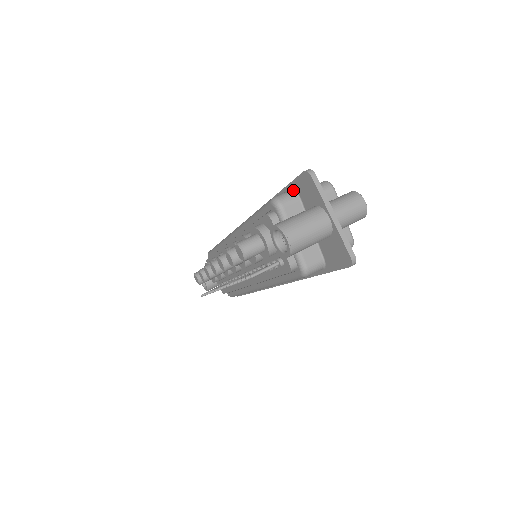
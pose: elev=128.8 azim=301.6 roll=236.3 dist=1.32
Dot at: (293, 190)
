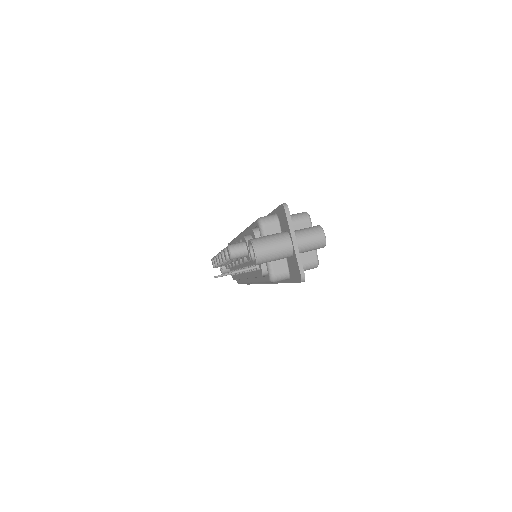
Dot at: (276, 215)
